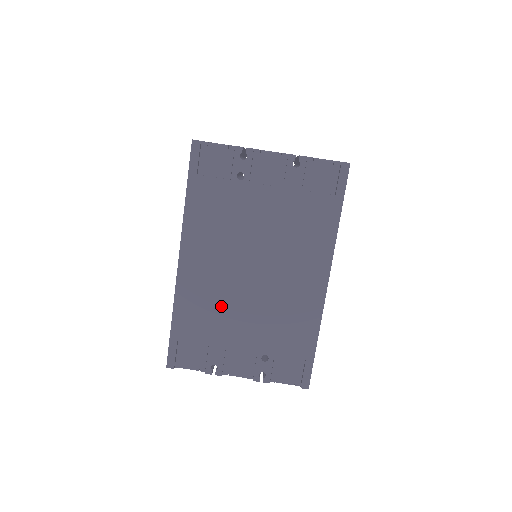
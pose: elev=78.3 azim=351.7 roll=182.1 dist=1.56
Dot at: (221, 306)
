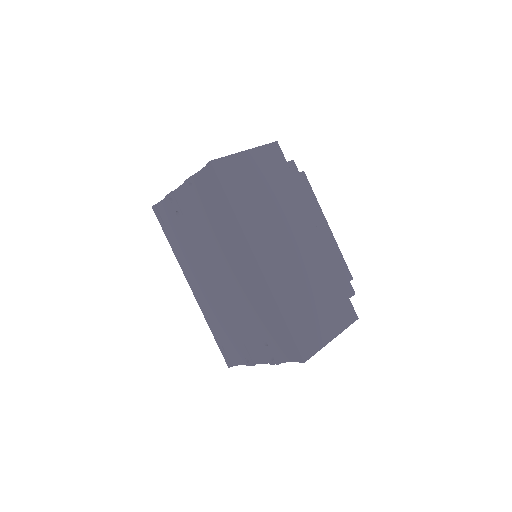
Dot at: (223, 311)
